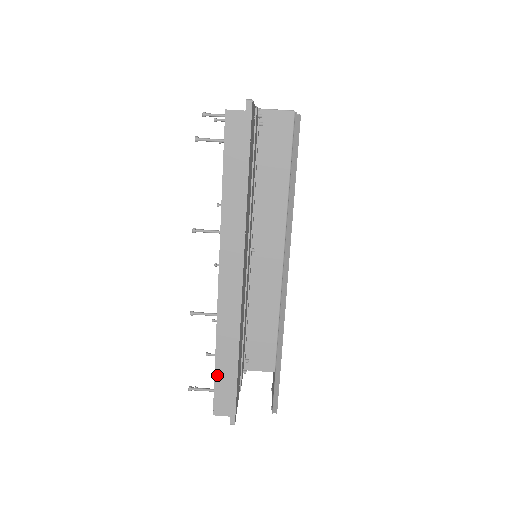
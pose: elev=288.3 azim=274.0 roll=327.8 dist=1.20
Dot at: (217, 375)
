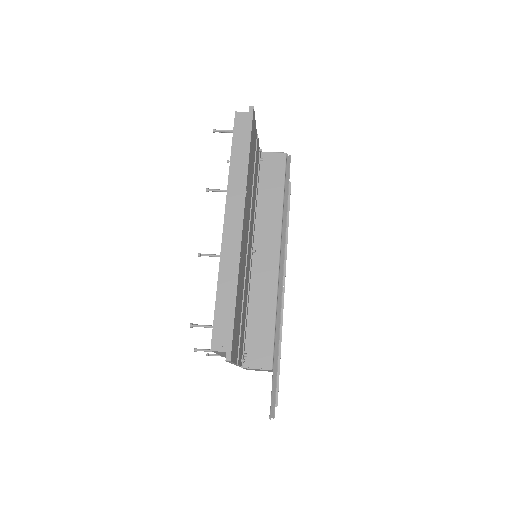
Dot at: (217, 309)
